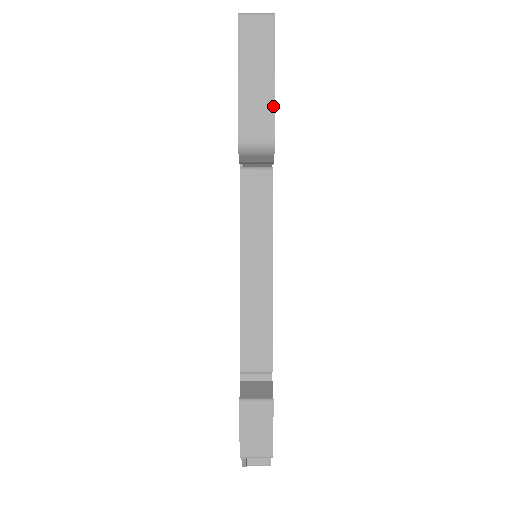
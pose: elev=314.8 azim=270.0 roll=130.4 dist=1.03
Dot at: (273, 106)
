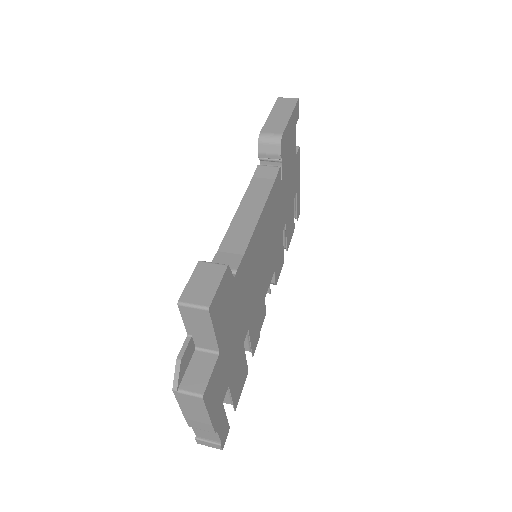
Dot at: (286, 123)
